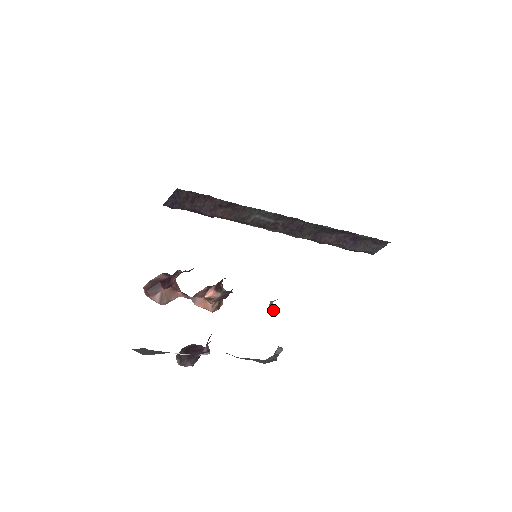
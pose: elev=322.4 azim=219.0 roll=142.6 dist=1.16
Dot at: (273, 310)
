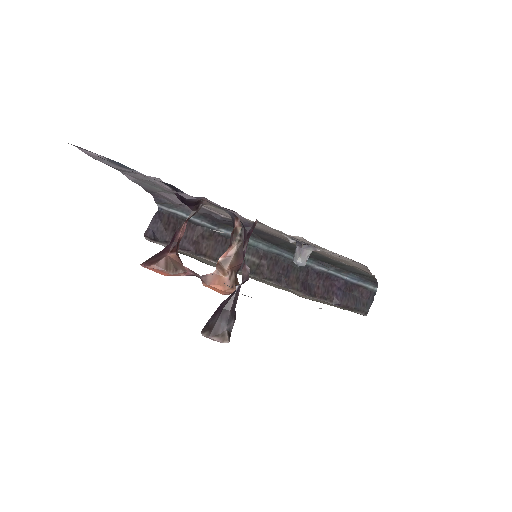
Dot at: (300, 243)
